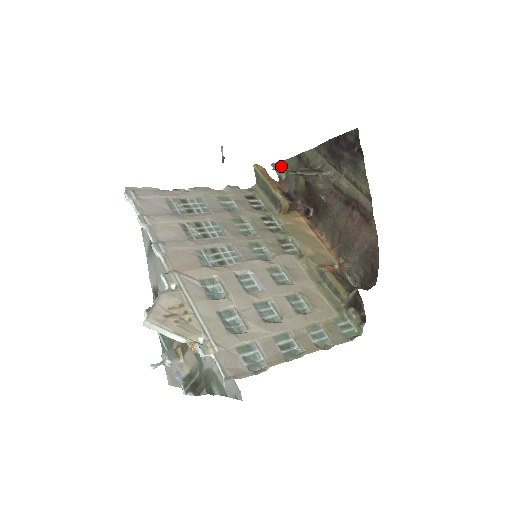
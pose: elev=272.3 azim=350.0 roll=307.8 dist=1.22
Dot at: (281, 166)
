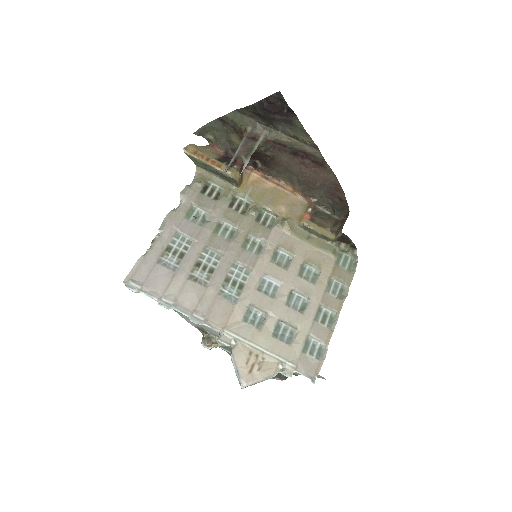
Dot at: (204, 130)
